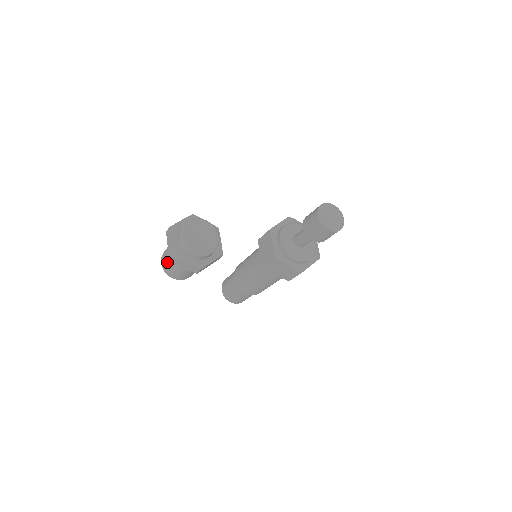
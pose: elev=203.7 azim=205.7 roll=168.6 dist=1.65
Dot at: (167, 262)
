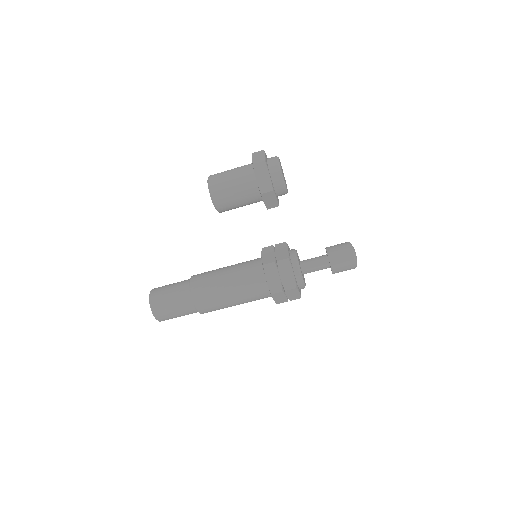
Dot at: (226, 175)
